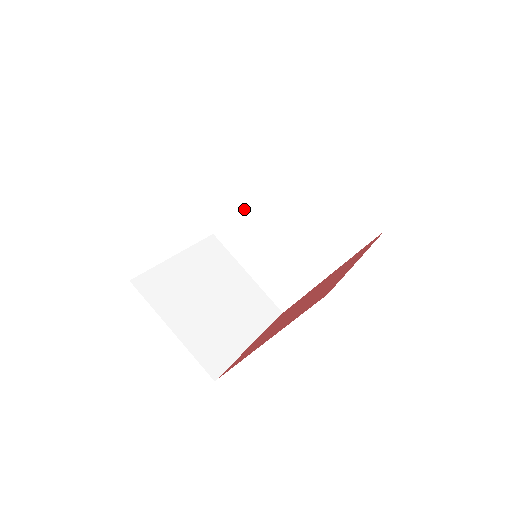
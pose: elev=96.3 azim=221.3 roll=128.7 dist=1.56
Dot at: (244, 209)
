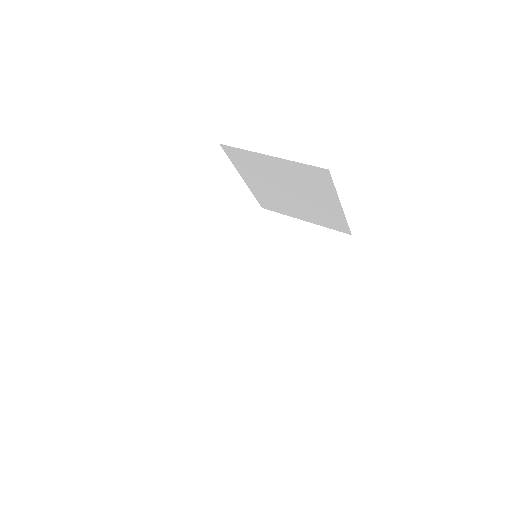
Dot at: (230, 282)
